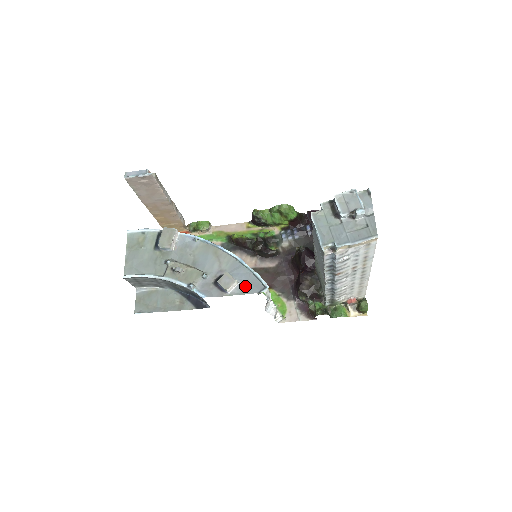
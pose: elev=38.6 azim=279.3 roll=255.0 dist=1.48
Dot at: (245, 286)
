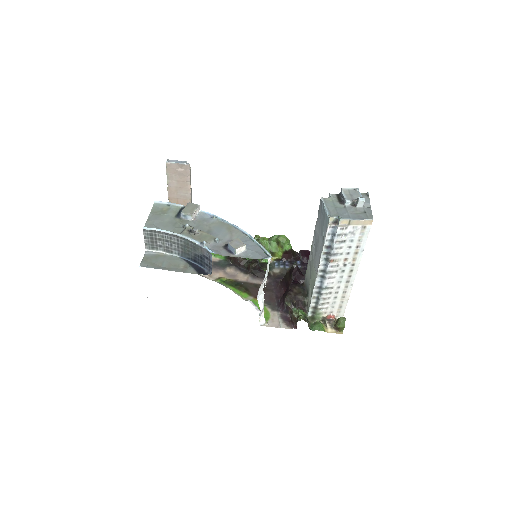
Dot at: (251, 253)
